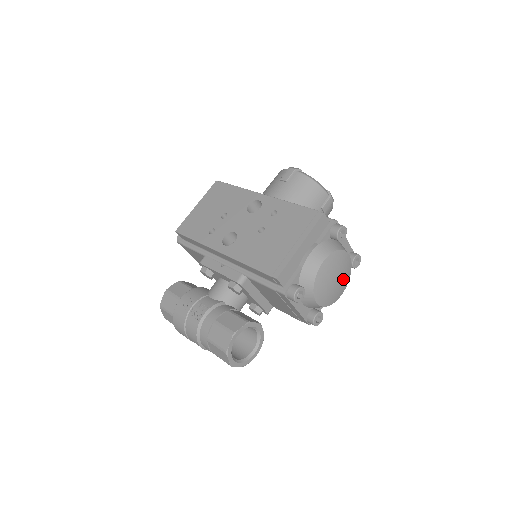
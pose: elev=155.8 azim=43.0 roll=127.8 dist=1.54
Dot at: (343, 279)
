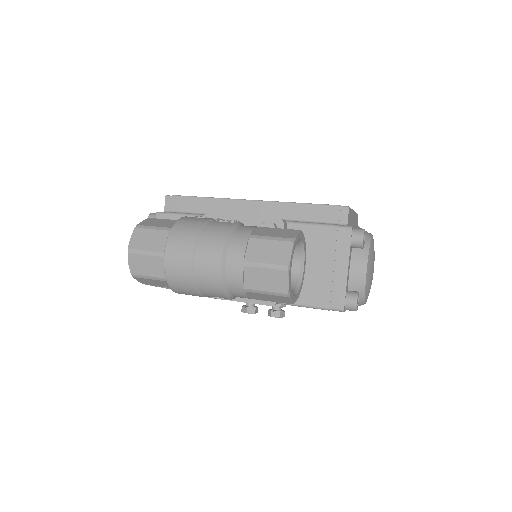
Dot at: occluded
